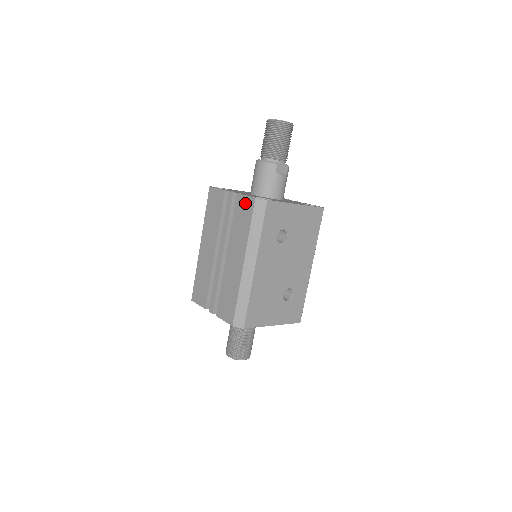
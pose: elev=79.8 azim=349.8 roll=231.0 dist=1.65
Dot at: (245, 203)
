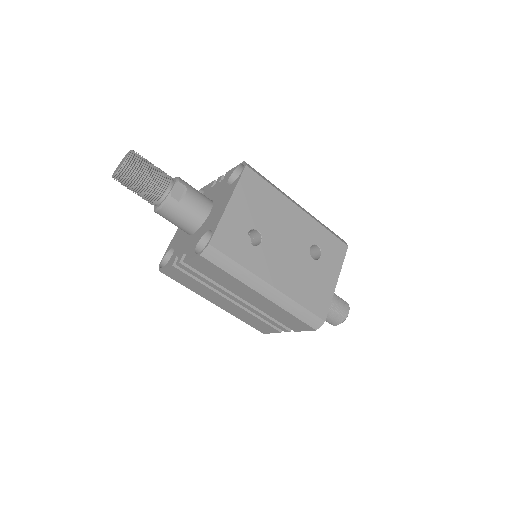
Dot at: (199, 263)
